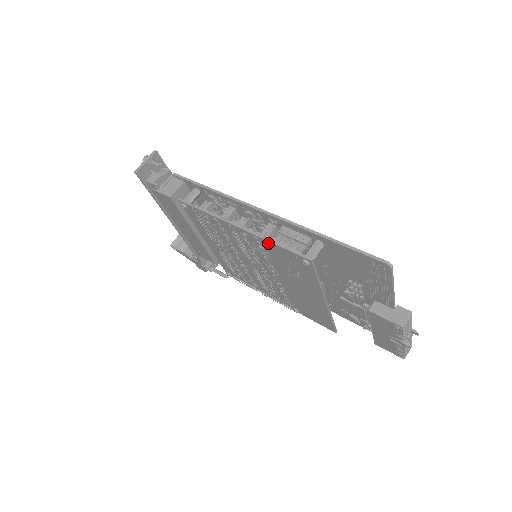
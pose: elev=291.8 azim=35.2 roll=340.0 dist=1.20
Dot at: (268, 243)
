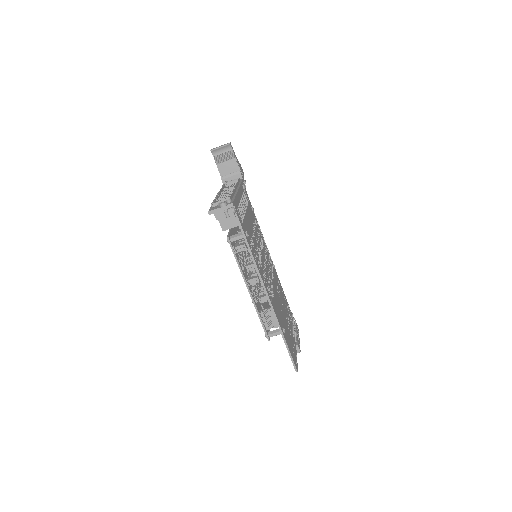
Dot at: (257, 312)
